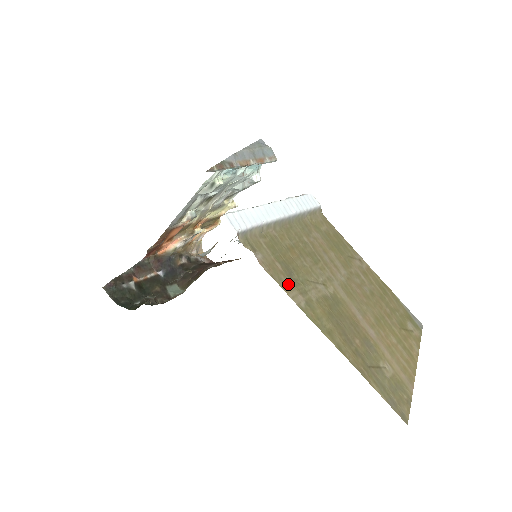
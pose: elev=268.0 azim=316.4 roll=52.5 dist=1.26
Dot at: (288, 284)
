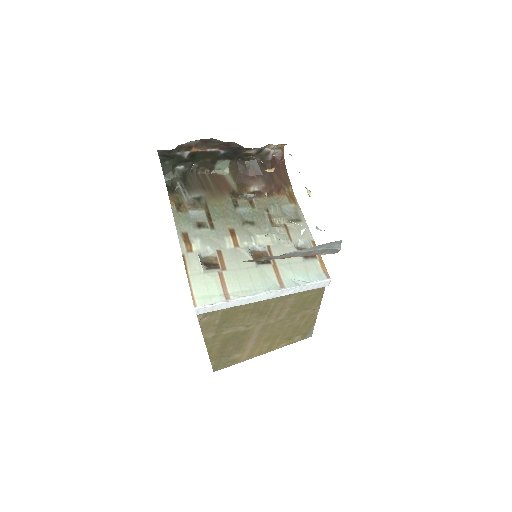
Dot at: (211, 330)
